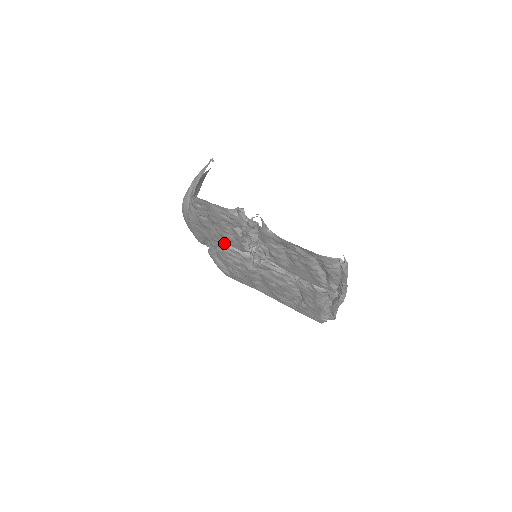
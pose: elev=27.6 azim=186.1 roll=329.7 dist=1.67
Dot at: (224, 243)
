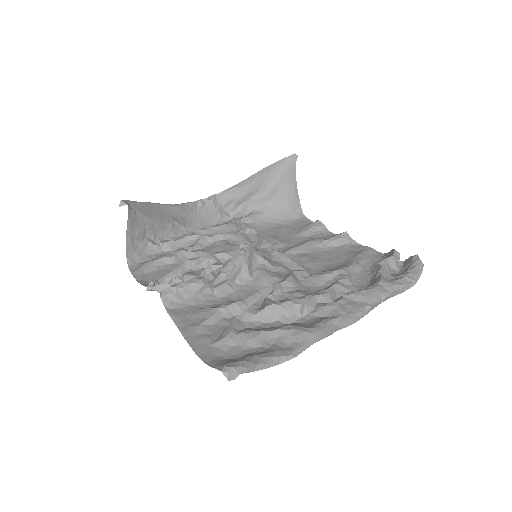
Dot at: occluded
